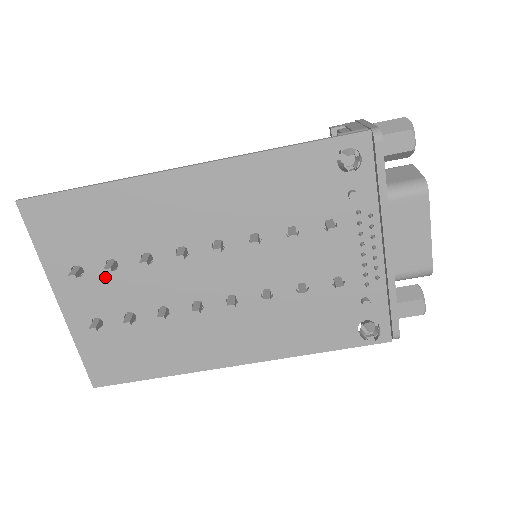
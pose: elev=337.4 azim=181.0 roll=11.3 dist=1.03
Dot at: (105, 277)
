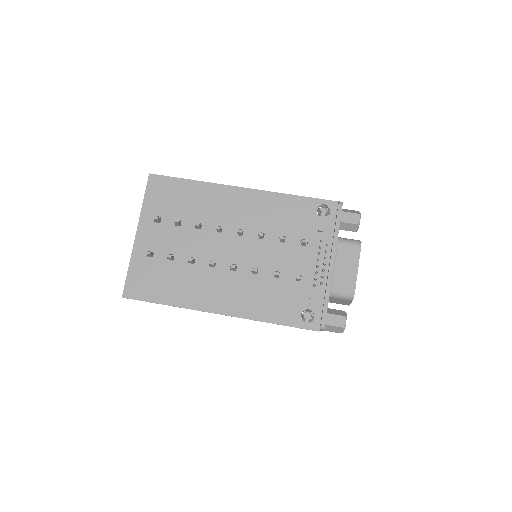
Dot at: (171, 229)
